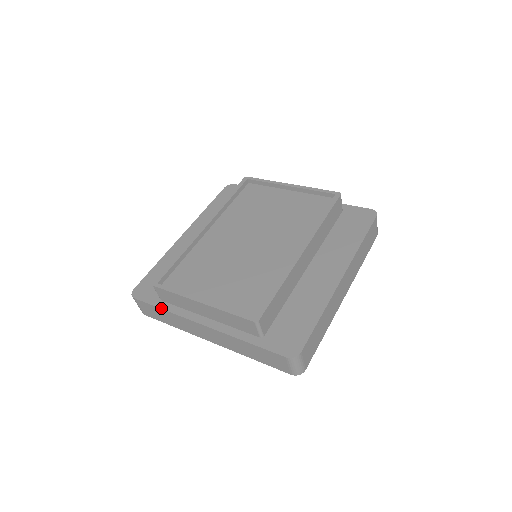
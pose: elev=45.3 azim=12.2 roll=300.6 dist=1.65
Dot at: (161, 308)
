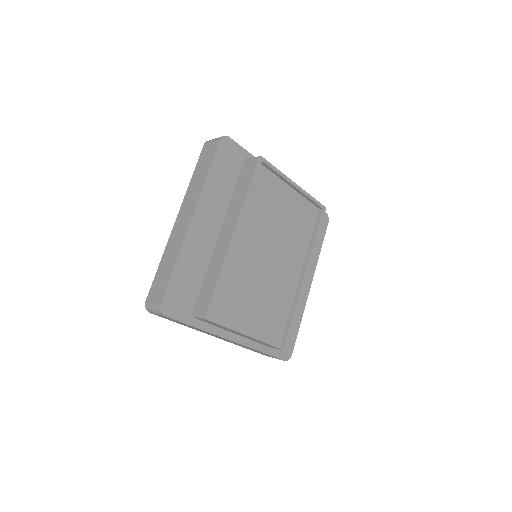
Dot at: (196, 327)
